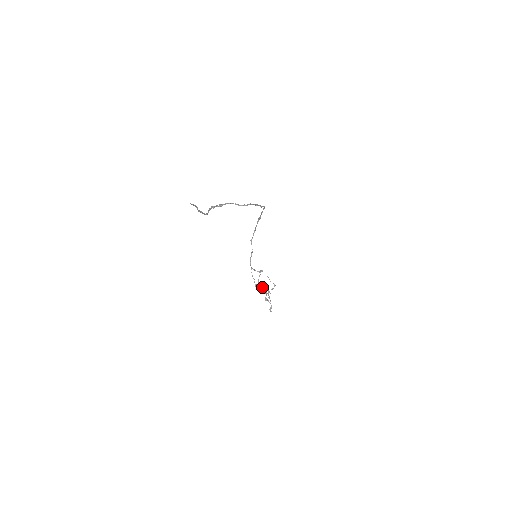
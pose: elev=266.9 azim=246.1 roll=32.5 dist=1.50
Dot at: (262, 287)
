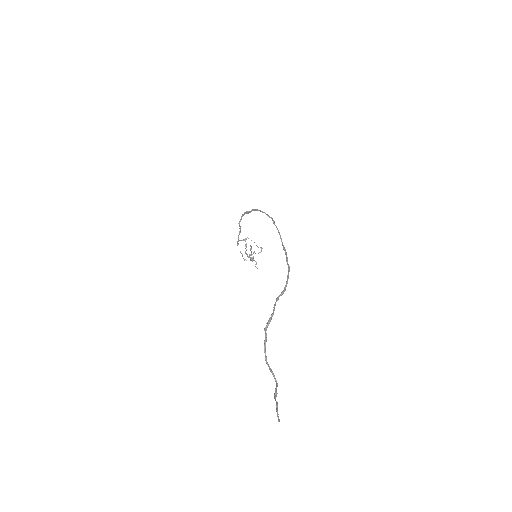
Dot at: (251, 258)
